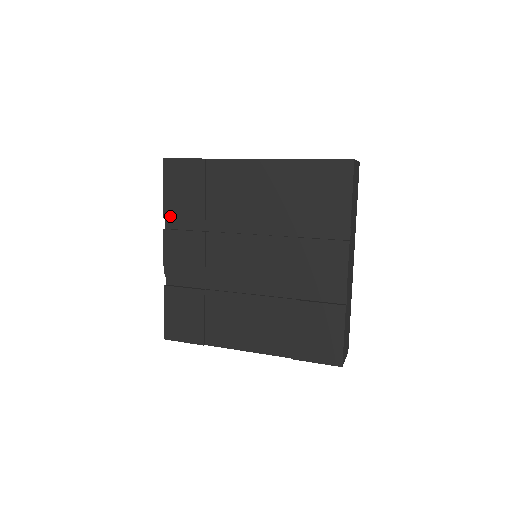
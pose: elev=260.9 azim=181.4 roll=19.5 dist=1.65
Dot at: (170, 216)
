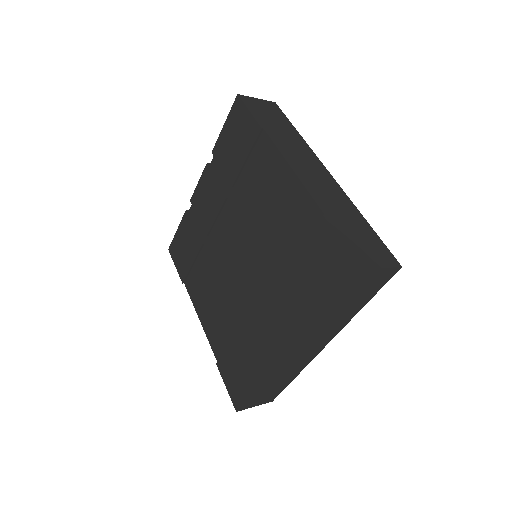
Dot at: (215, 156)
